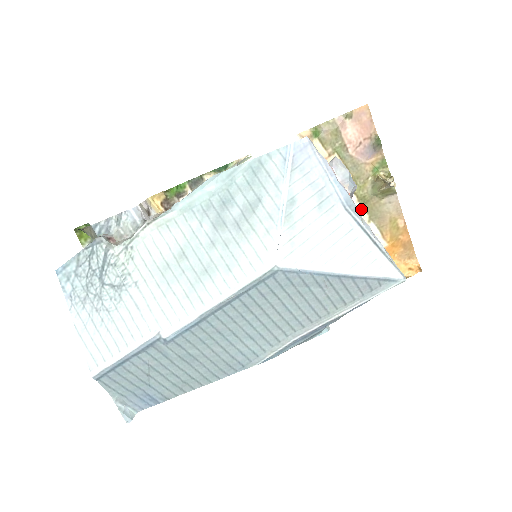
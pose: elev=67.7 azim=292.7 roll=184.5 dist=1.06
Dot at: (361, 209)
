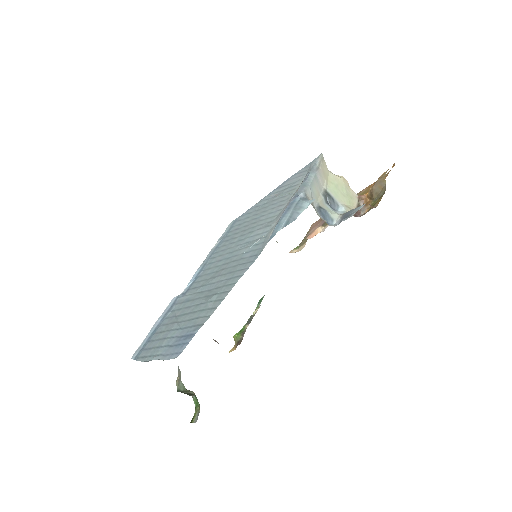
Dot at: occluded
